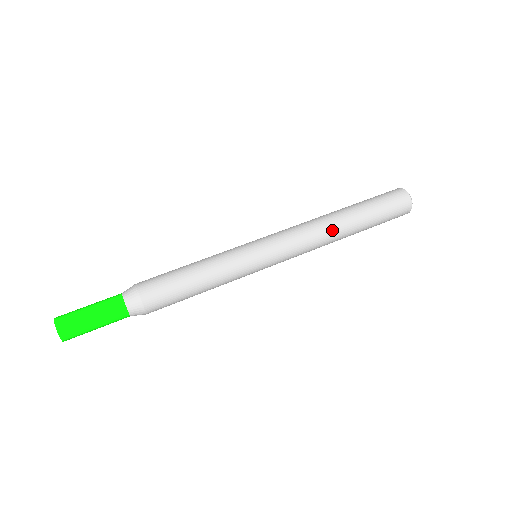
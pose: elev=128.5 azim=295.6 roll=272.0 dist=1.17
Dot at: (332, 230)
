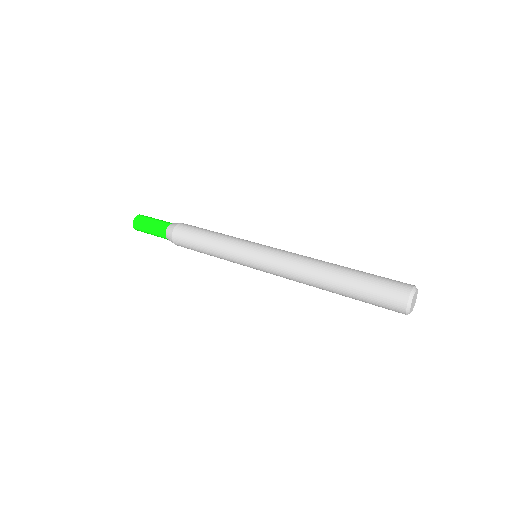
Dot at: (313, 273)
